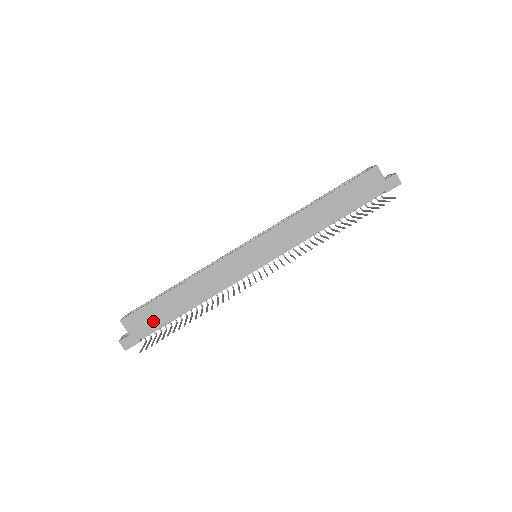
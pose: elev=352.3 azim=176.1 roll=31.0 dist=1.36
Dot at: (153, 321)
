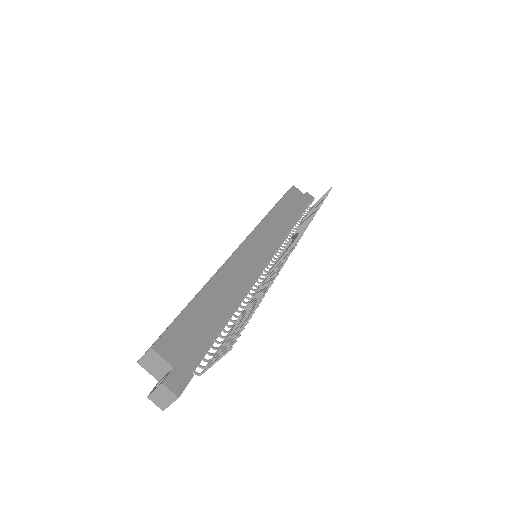
Dot at: (196, 339)
